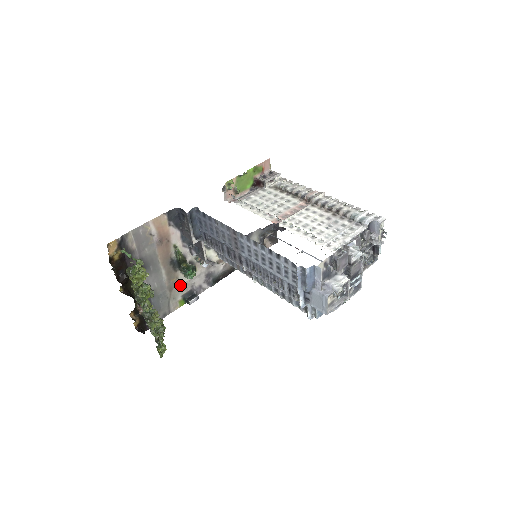
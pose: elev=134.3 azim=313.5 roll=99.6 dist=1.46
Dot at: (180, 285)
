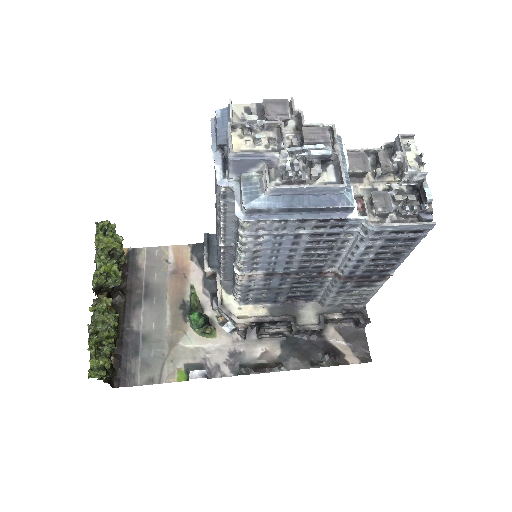
Dot at: (187, 346)
